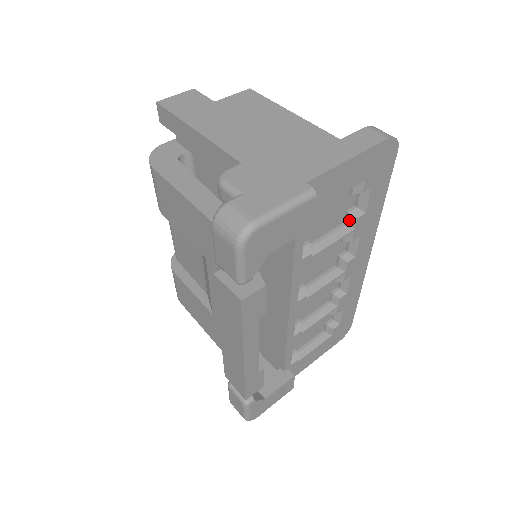
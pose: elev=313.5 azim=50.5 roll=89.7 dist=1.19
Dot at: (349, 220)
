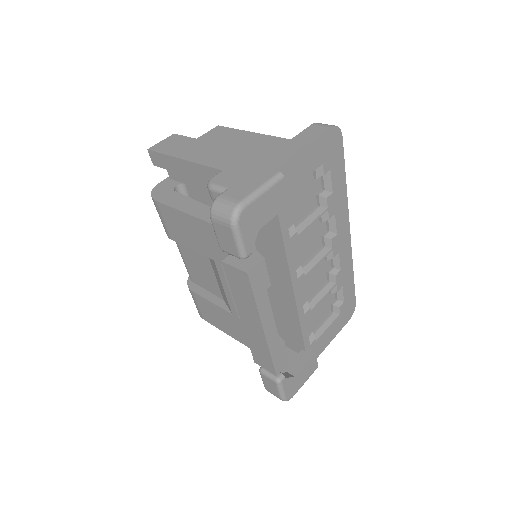
Dot at: (321, 201)
